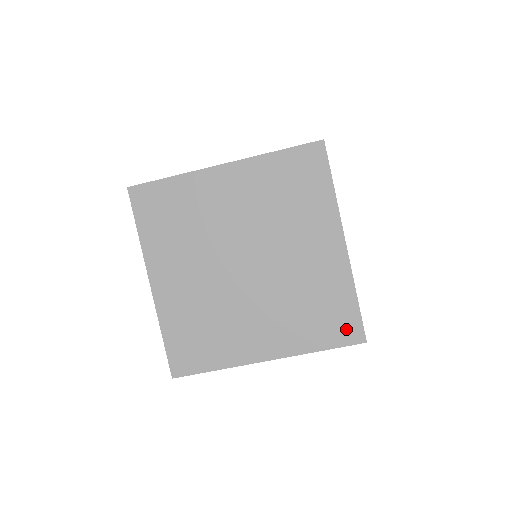
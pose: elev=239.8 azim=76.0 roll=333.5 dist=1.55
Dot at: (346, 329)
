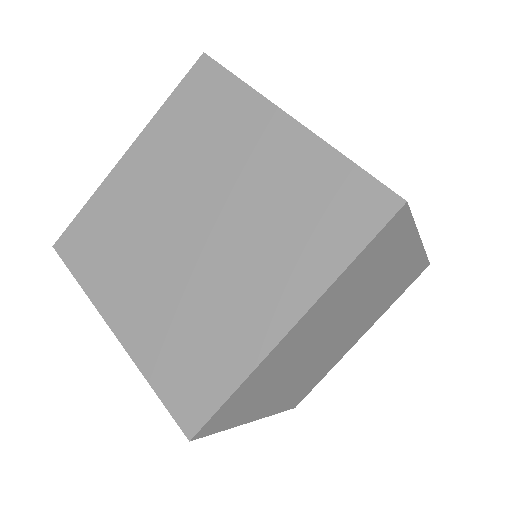
Dot at: (365, 207)
